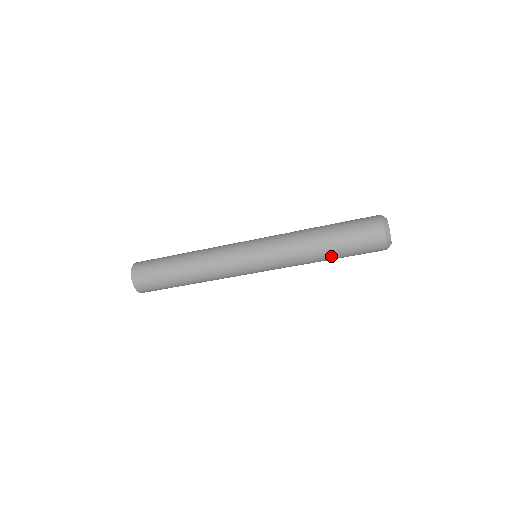
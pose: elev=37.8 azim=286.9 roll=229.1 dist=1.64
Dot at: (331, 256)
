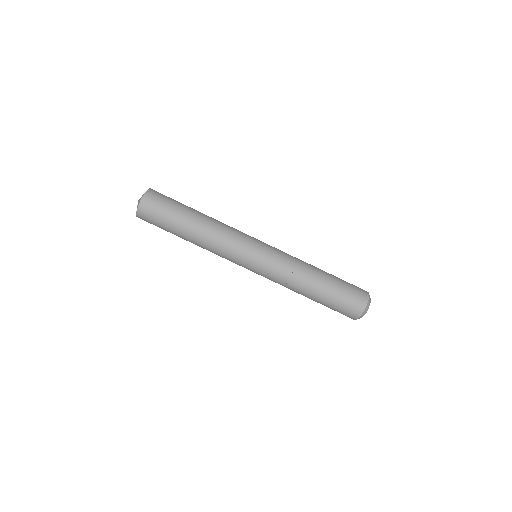
Dot at: (317, 294)
